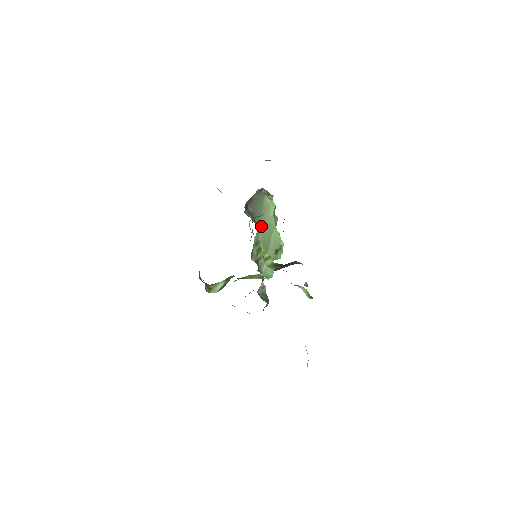
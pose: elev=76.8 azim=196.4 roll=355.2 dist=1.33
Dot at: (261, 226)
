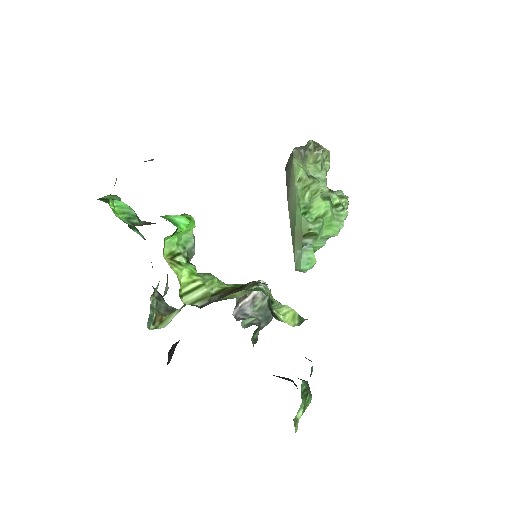
Dot at: (289, 203)
